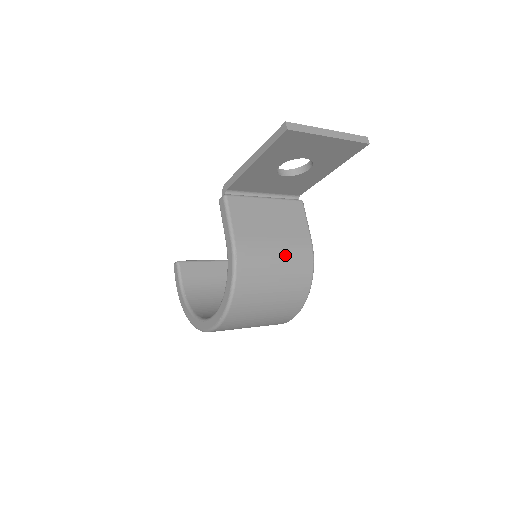
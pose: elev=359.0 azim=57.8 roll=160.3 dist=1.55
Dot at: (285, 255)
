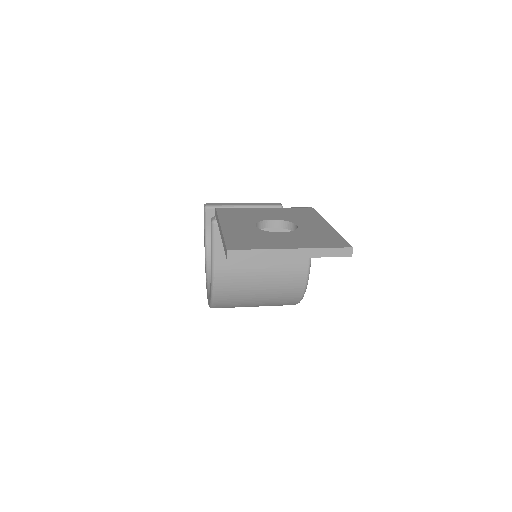
Dot at: (271, 280)
